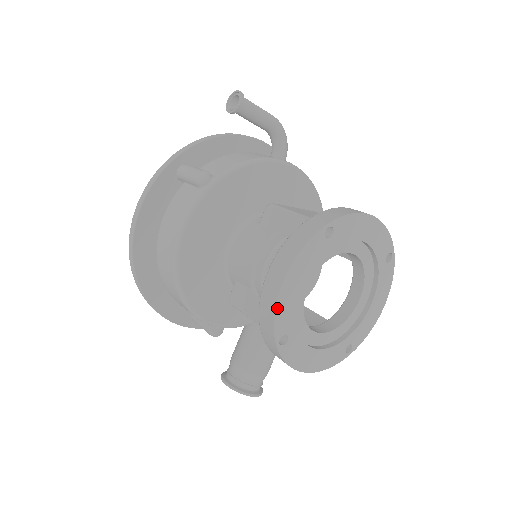
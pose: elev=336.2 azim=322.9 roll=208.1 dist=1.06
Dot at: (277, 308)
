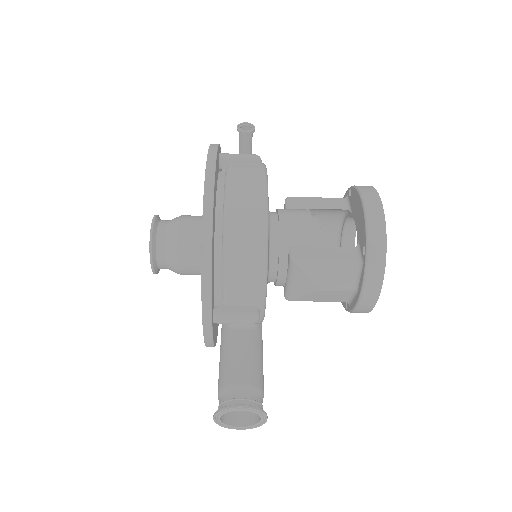
Dot at: (384, 219)
